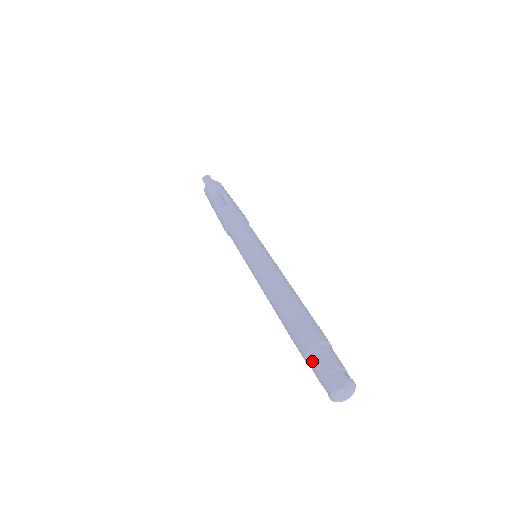
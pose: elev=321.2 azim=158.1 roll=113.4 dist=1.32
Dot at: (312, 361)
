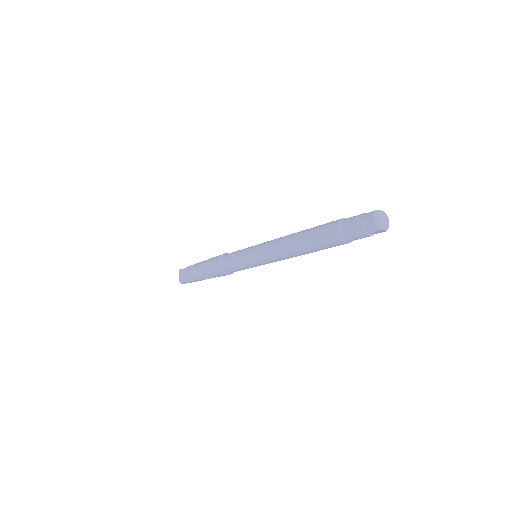
Dot at: (348, 219)
